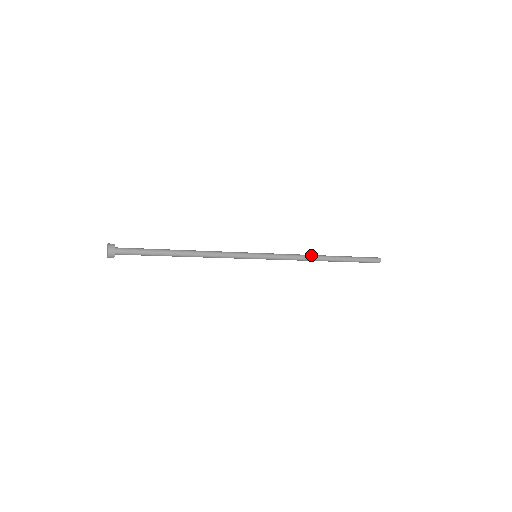
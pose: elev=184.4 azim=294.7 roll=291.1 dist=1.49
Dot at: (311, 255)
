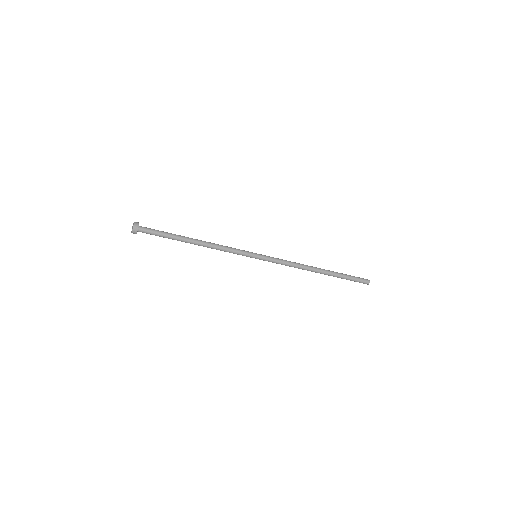
Dot at: (304, 265)
